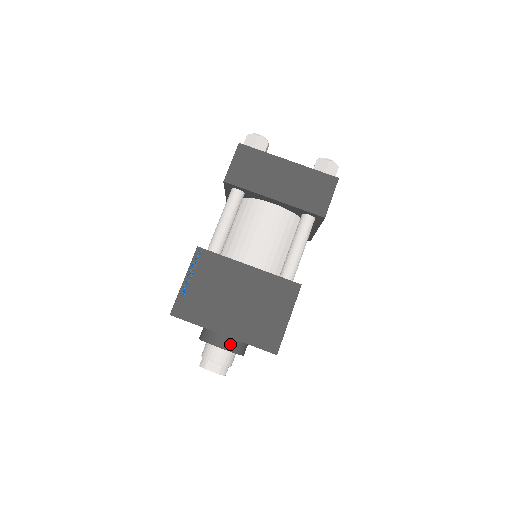
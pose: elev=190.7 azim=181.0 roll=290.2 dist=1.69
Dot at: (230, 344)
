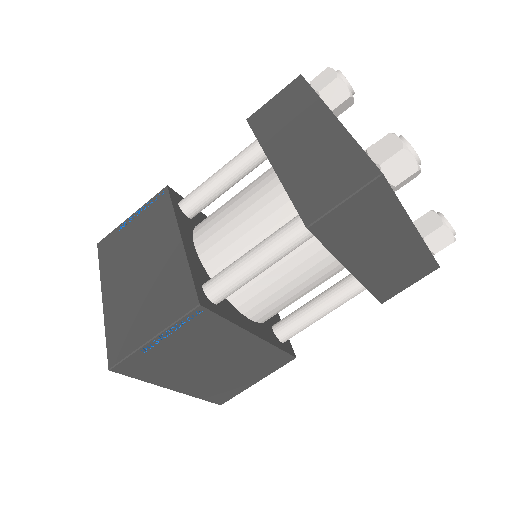
Dot at: occluded
